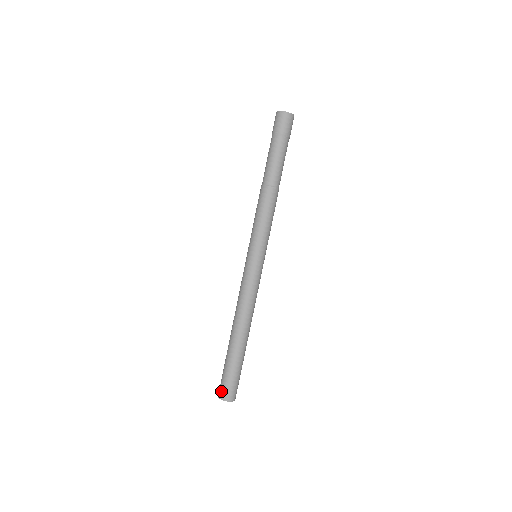
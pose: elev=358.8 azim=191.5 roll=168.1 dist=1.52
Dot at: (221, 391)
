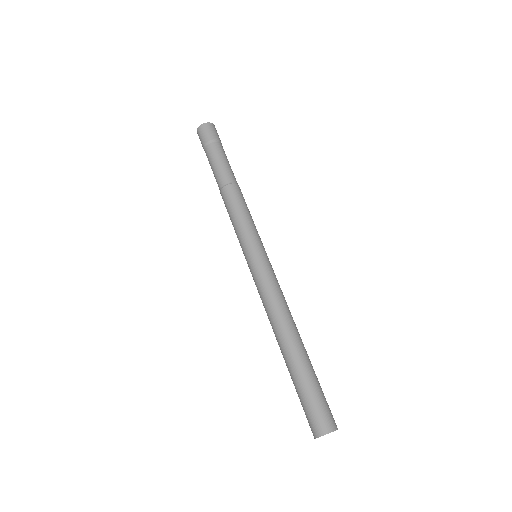
Dot at: (310, 427)
